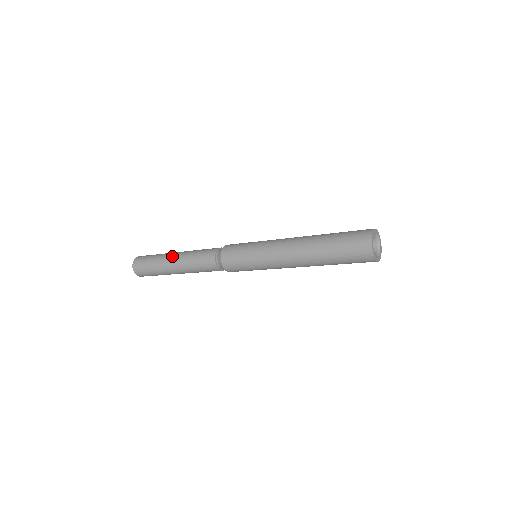
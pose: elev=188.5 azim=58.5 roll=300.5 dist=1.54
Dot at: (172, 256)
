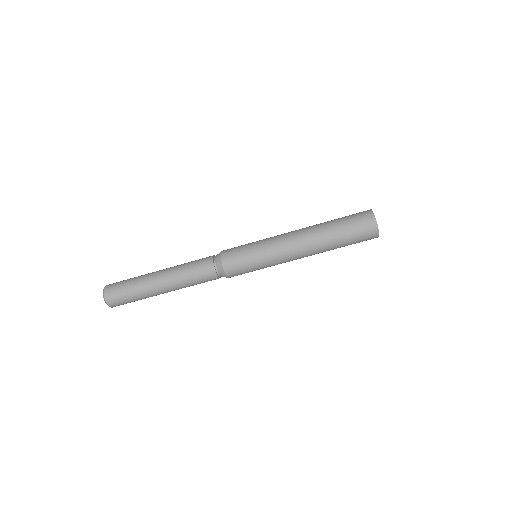
Dot at: occluded
